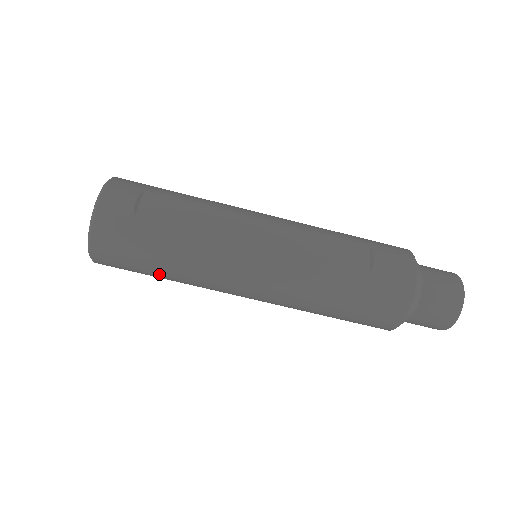
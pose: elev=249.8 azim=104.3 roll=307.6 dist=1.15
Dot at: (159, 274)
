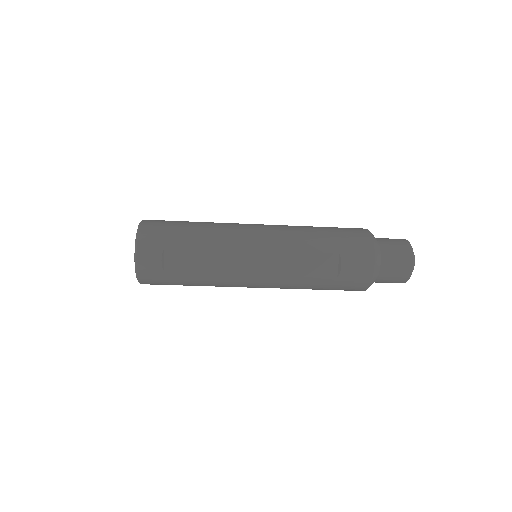
Dot at: occluded
